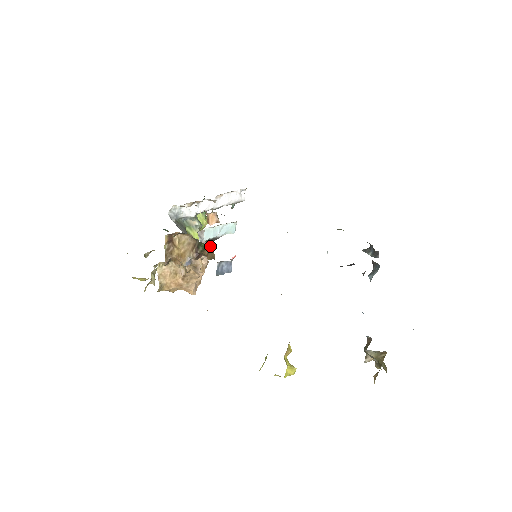
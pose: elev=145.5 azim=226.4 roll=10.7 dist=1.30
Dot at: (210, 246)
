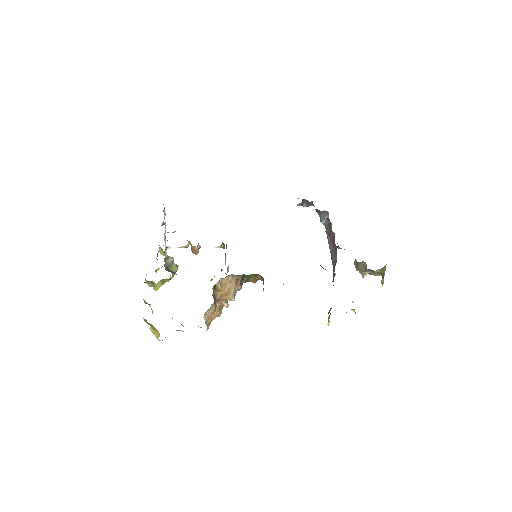
Dot at: occluded
